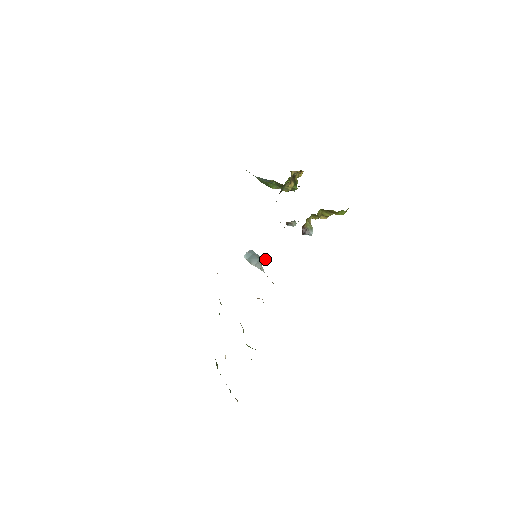
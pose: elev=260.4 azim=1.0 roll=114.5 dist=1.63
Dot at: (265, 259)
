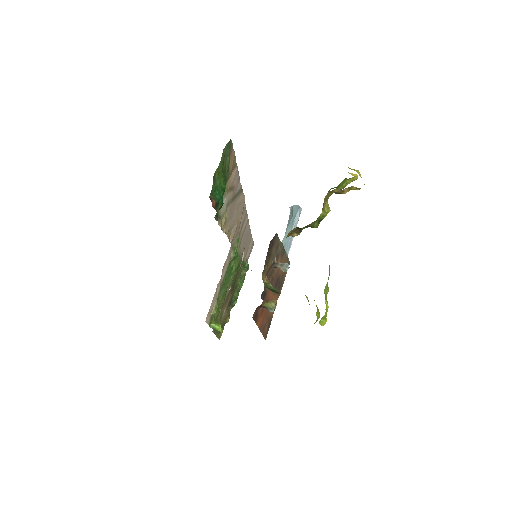
Dot at: occluded
